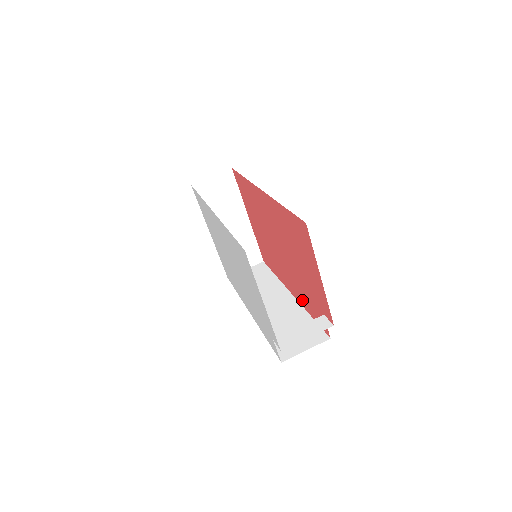
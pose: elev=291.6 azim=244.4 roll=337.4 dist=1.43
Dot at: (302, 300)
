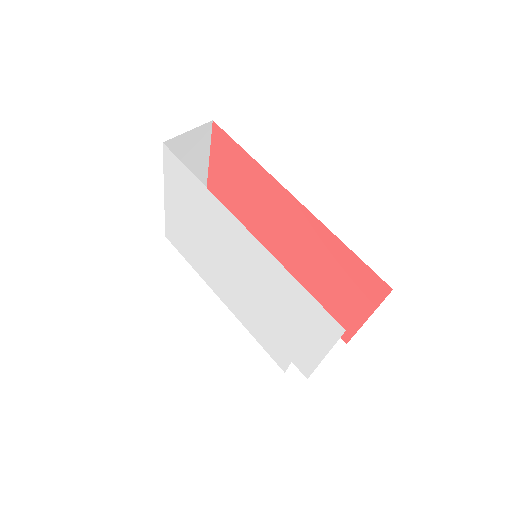
Dot at: occluded
